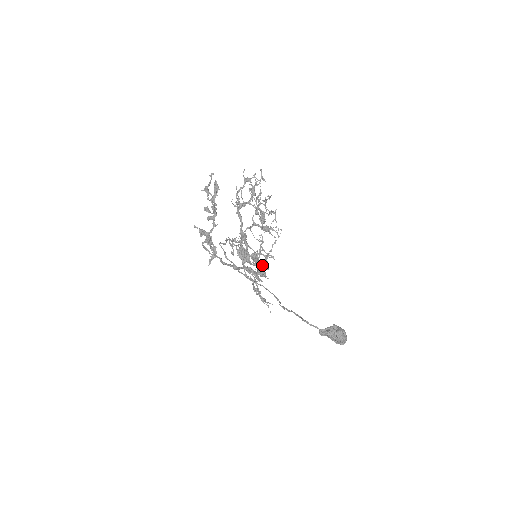
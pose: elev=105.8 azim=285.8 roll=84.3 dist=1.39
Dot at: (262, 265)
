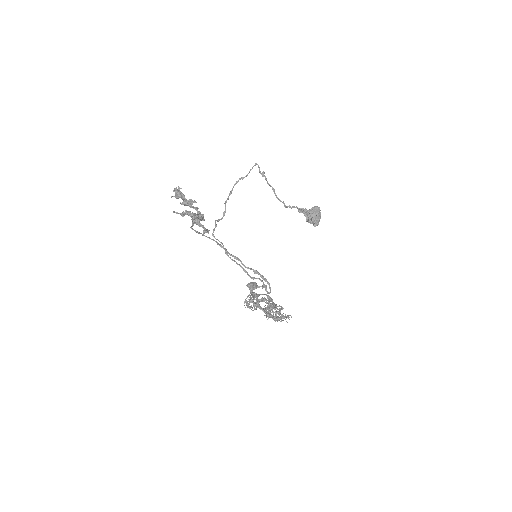
Dot at: occluded
